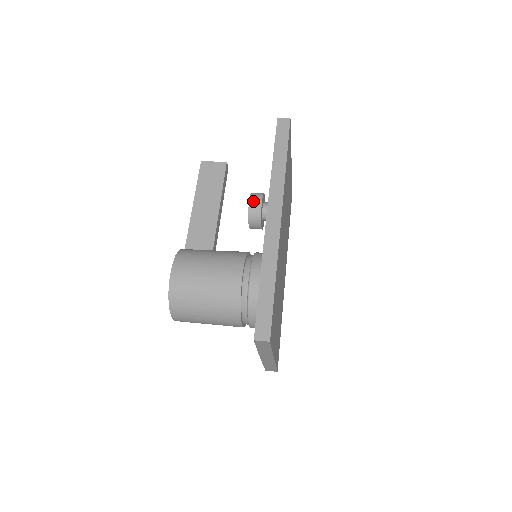
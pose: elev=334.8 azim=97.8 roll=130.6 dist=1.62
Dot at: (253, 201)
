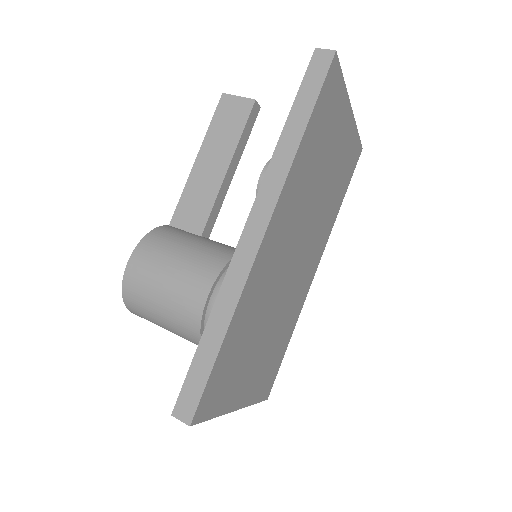
Dot at: occluded
